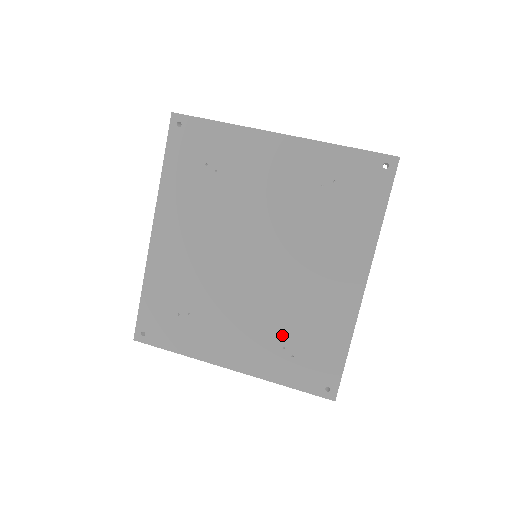
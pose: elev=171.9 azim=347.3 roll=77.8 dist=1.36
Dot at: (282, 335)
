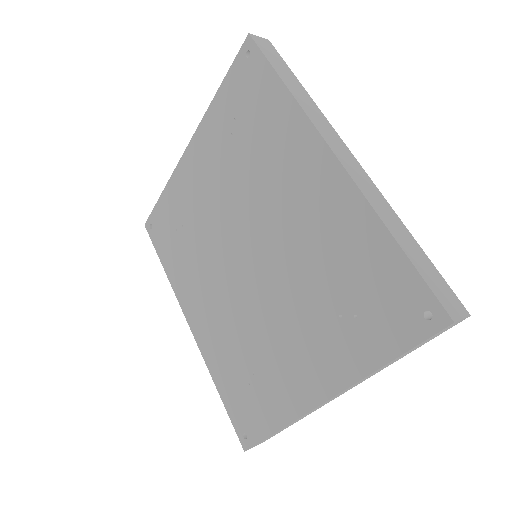
Dot at: (326, 304)
